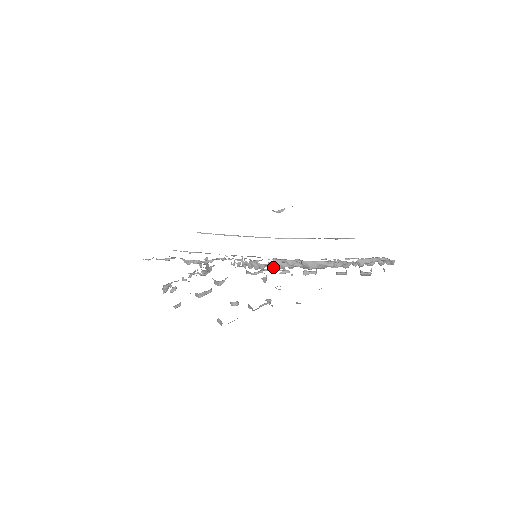
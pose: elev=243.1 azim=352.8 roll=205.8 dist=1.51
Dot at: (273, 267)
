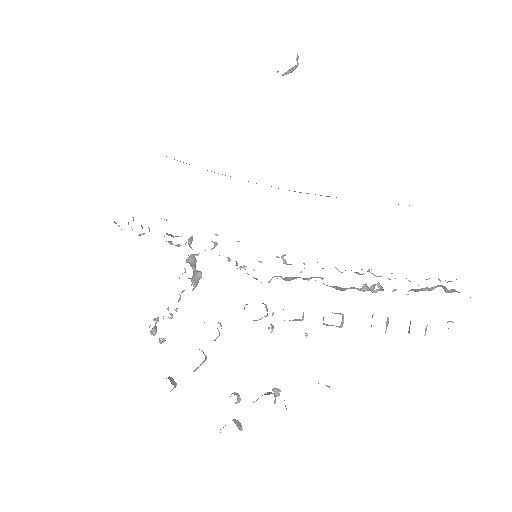
Dot at: occluded
